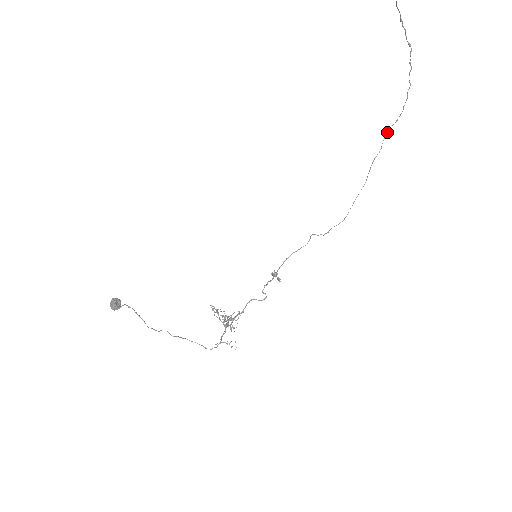
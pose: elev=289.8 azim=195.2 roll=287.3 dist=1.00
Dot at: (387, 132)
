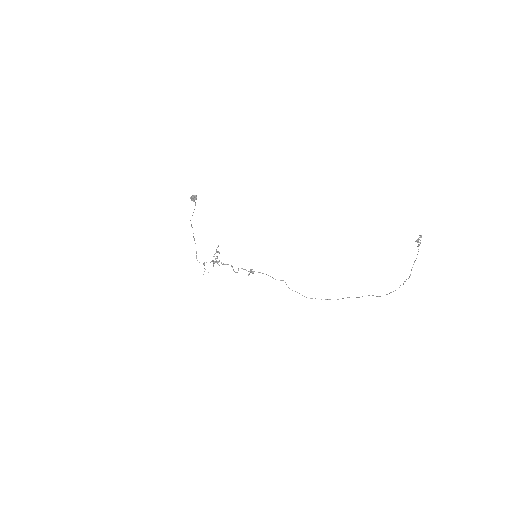
Dot at: occluded
